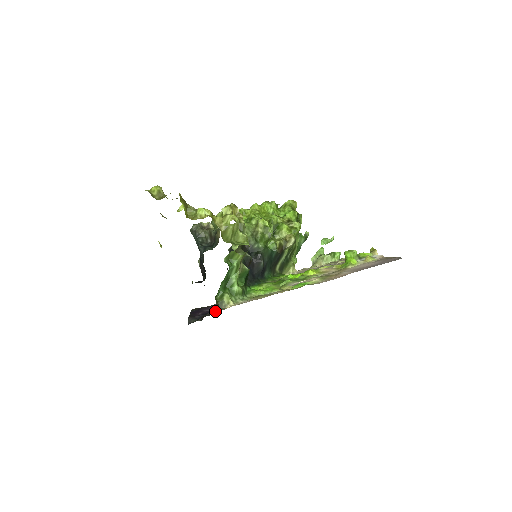
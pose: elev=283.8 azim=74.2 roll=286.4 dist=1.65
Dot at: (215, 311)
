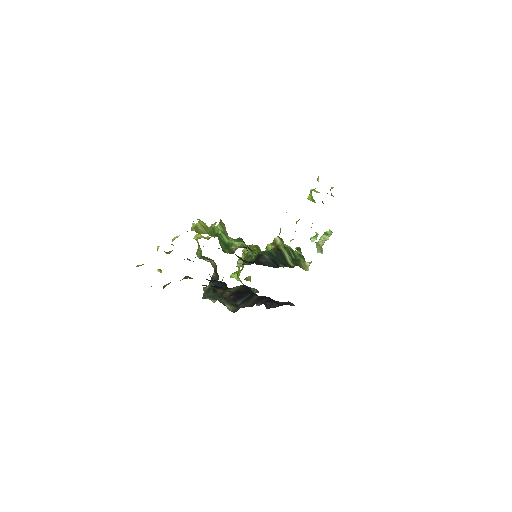
Dot at: occluded
